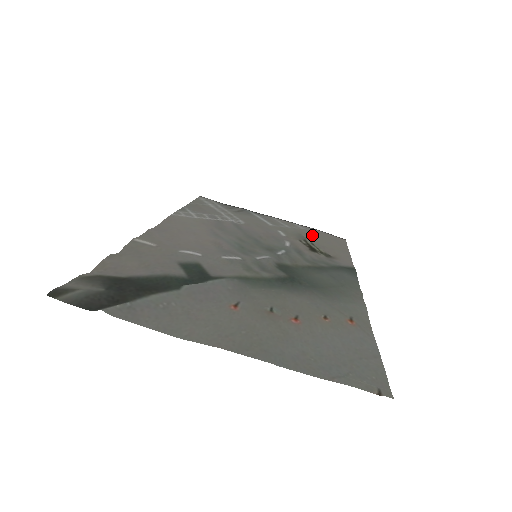
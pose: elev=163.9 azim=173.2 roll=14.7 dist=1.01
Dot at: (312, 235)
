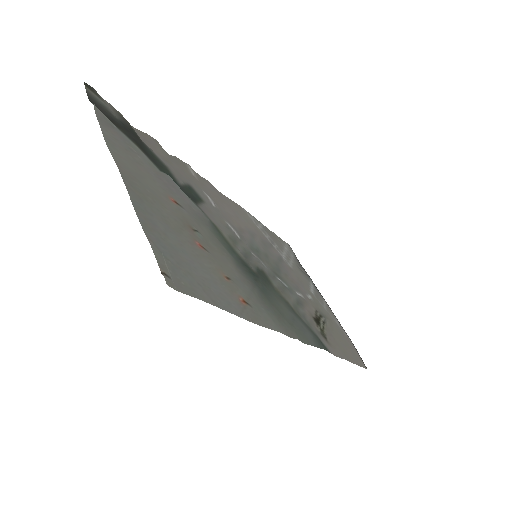
Dot at: (337, 330)
